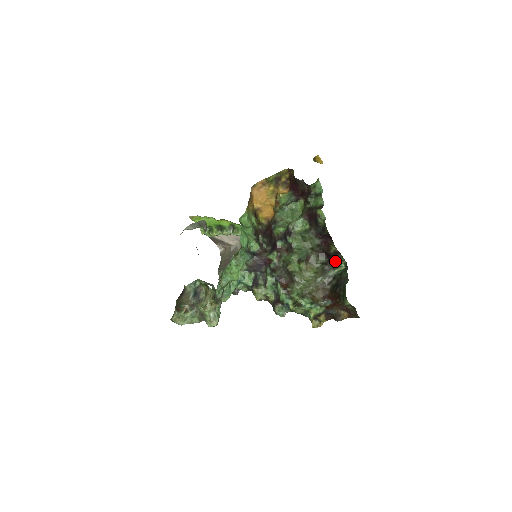
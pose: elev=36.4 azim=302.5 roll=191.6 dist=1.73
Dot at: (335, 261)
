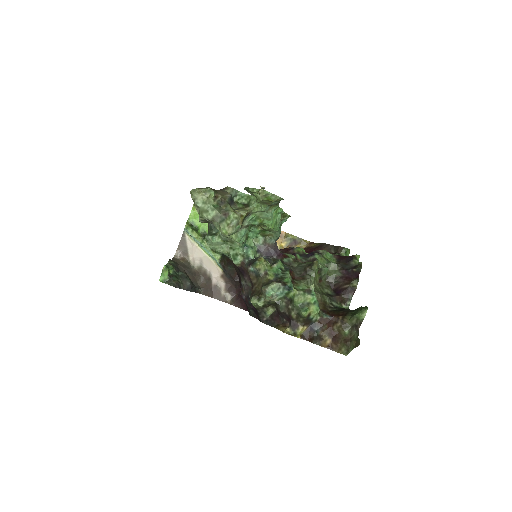
Dot at: (342, 298)
